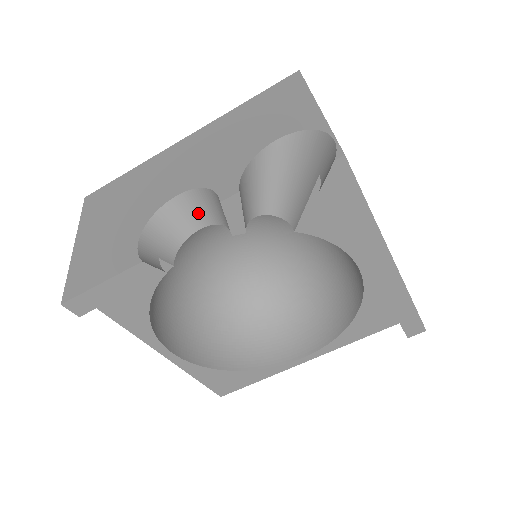
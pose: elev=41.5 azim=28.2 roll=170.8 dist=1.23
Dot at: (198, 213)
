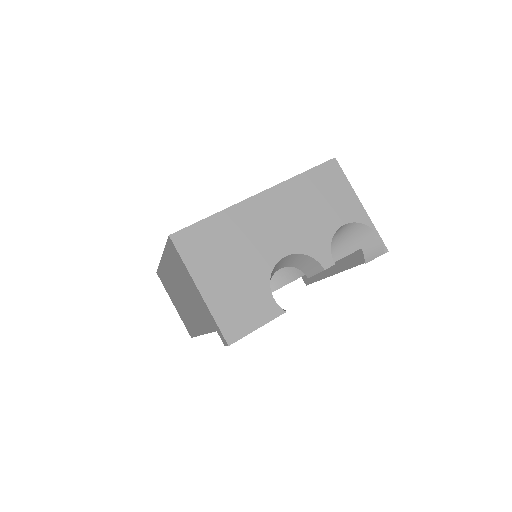
Dot at: (286, 262)
